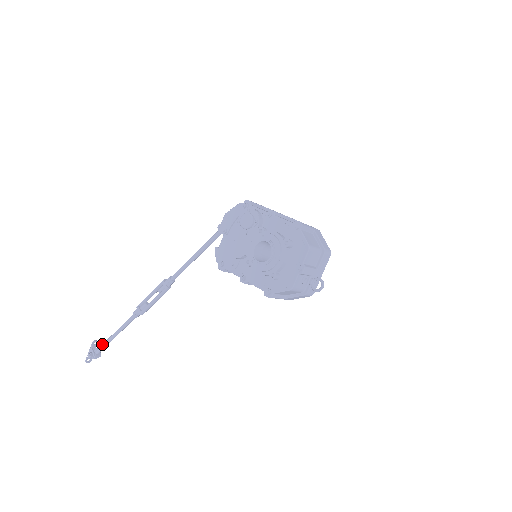
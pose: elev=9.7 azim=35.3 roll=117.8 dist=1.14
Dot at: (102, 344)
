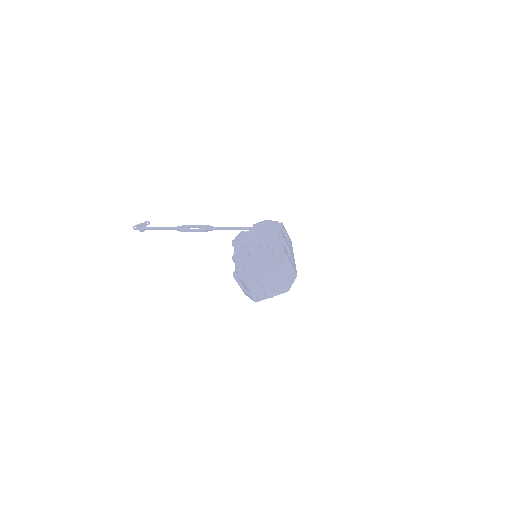
Dot at: occluded
